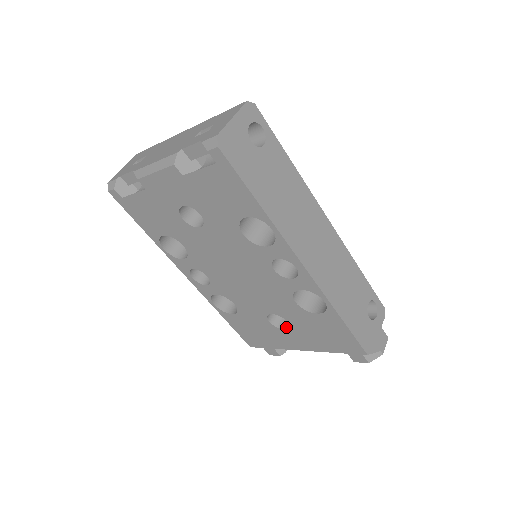
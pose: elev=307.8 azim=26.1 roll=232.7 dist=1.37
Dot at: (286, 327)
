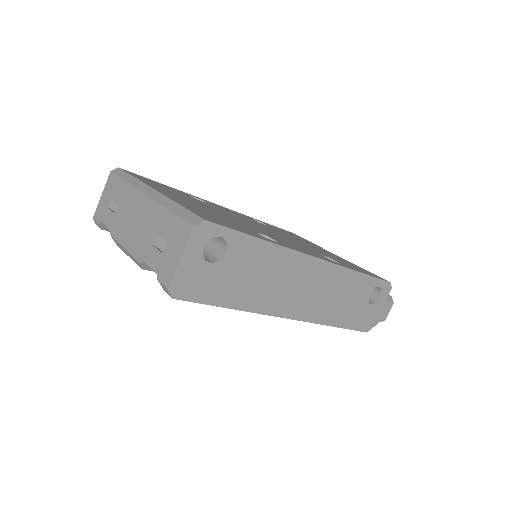
Dot at: occluded
